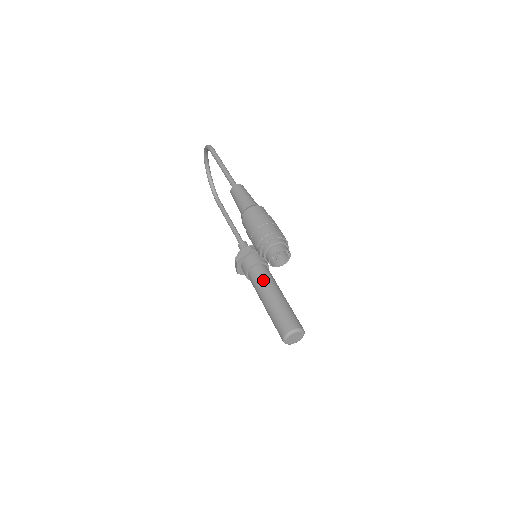
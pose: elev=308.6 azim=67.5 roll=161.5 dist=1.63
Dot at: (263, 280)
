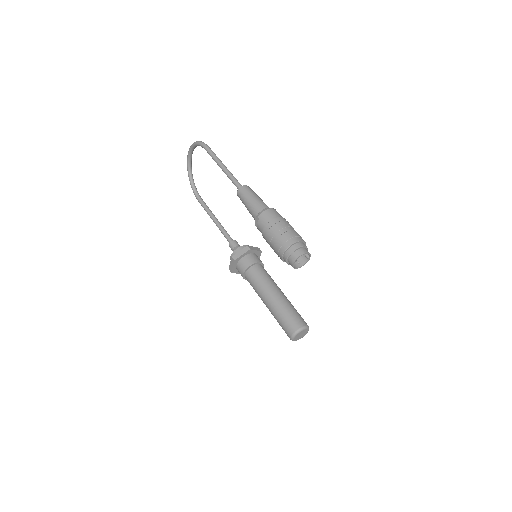
Dot at: (264, 279)
